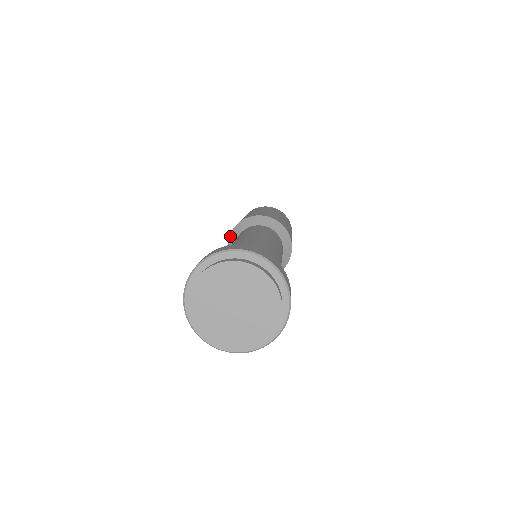
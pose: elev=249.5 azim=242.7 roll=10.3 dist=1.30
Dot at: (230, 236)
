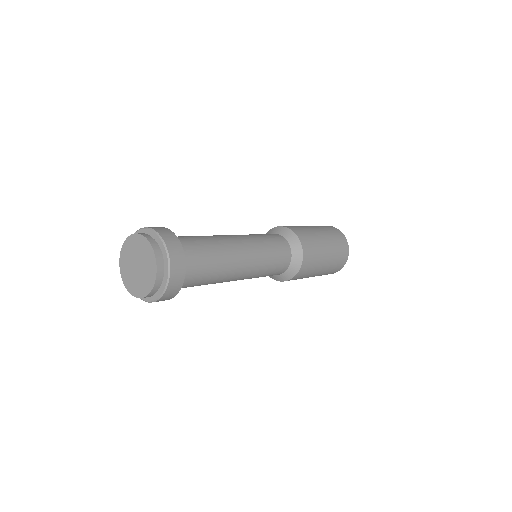
Dot at: occluded
